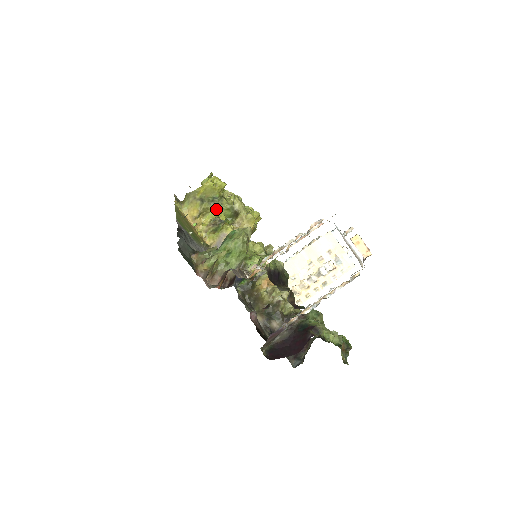
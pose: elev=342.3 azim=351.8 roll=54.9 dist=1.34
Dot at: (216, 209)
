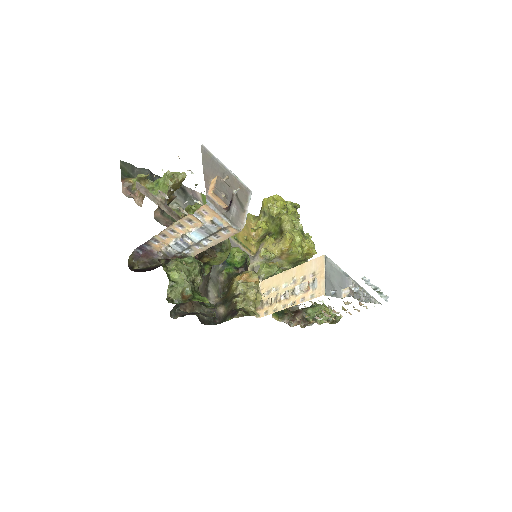
Dot at: (271, 224)
